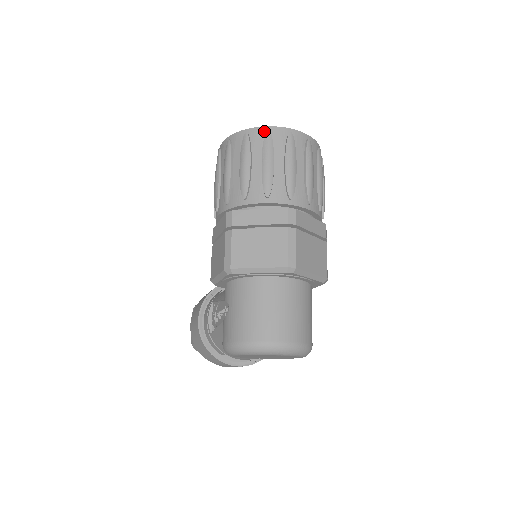
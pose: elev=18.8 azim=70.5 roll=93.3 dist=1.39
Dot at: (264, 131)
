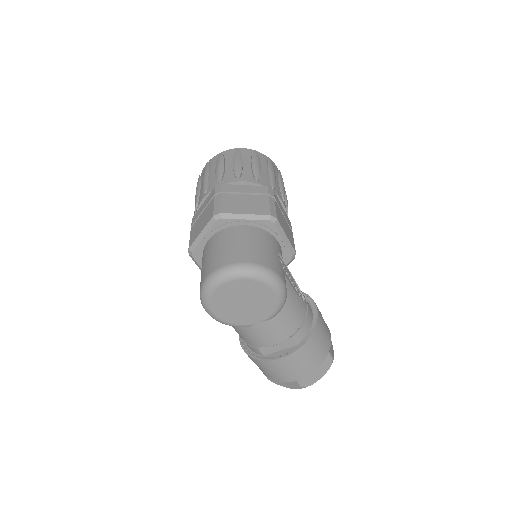
Dot at: occluded
